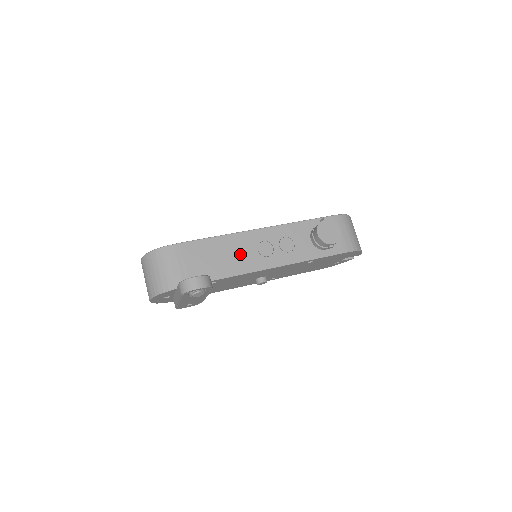
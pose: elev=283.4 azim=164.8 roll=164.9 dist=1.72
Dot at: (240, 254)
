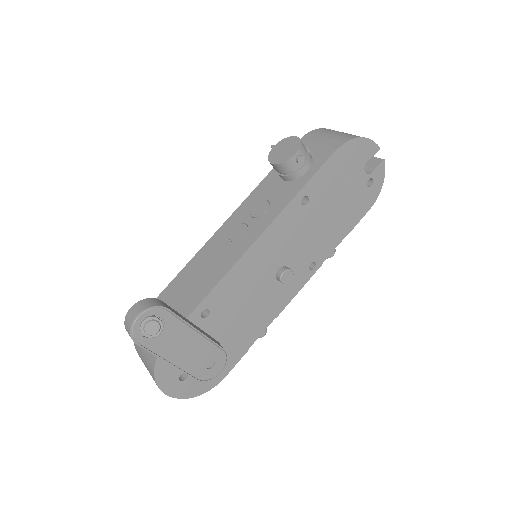
Dot at: (213, 261)
